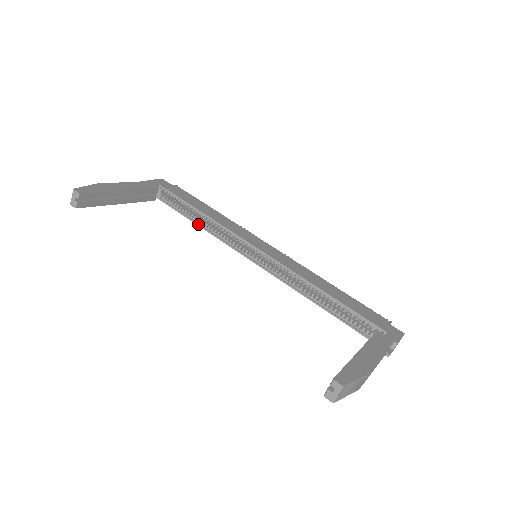
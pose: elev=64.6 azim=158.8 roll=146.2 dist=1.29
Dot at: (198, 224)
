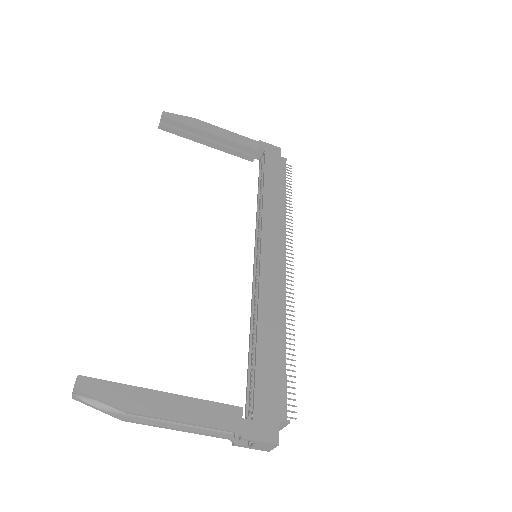
Dot at: (258, 200)
